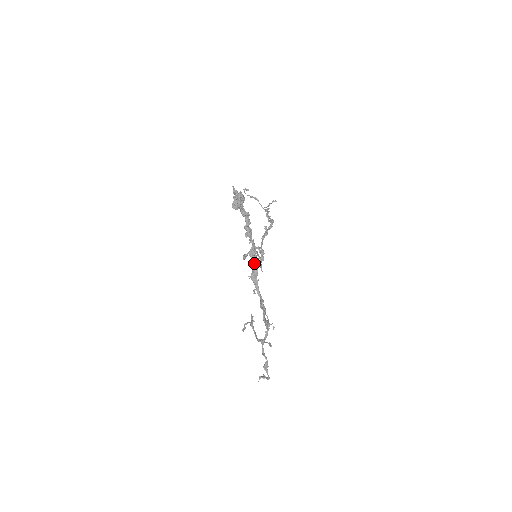
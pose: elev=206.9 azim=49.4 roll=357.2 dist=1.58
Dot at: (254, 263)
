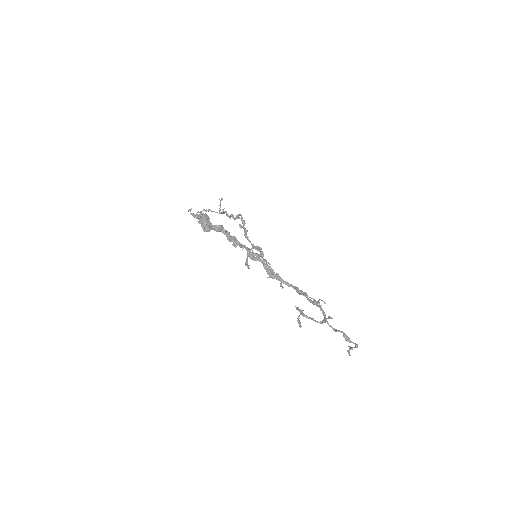
Dot at: (262, 263)
